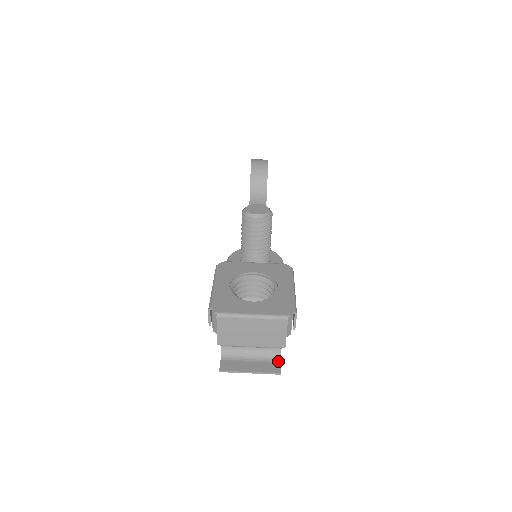
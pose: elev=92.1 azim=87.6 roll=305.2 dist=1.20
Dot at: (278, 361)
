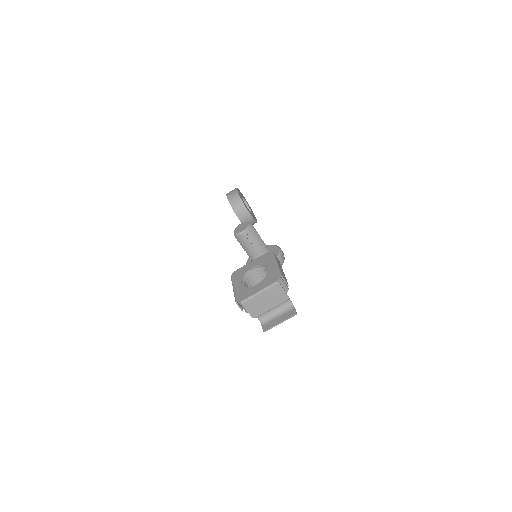
Dot at: (293, 308)
